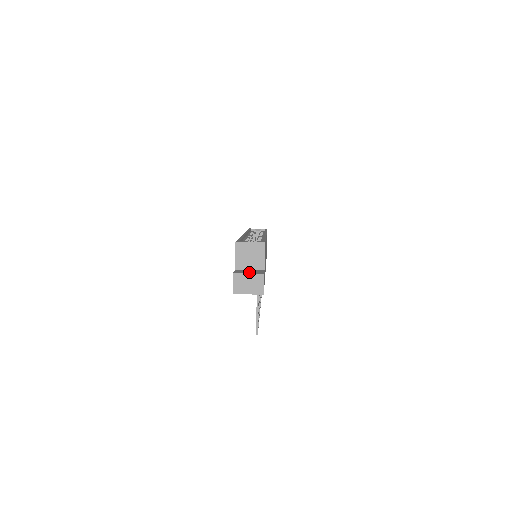
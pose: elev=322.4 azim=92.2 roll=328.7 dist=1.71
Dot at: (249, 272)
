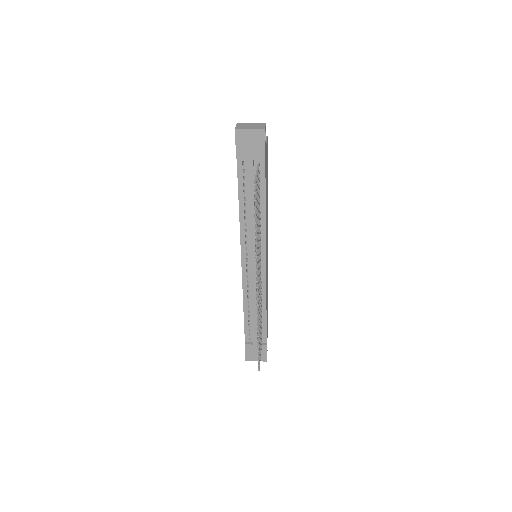
Dot at: occluded
